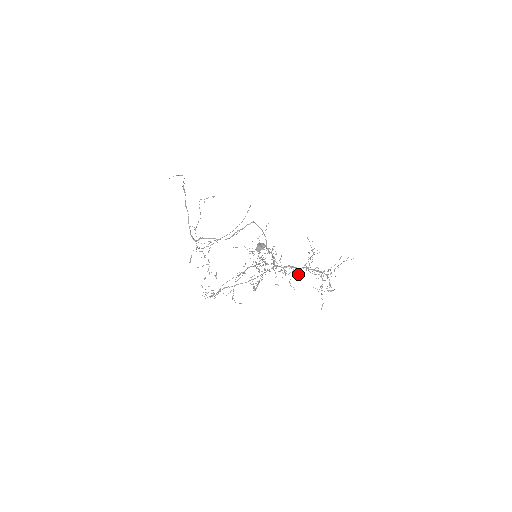
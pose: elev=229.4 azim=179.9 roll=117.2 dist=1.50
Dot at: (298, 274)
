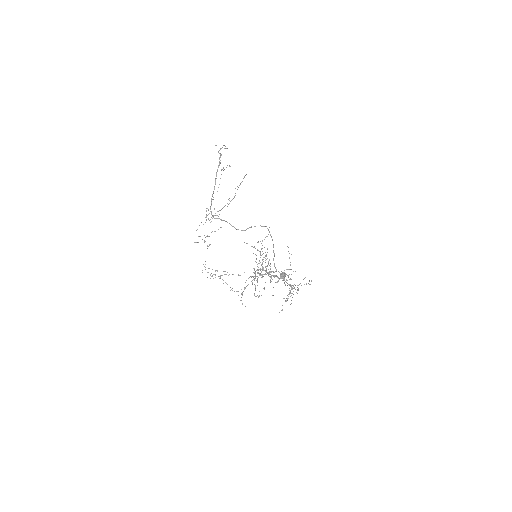
Dot at: (277, 282)
